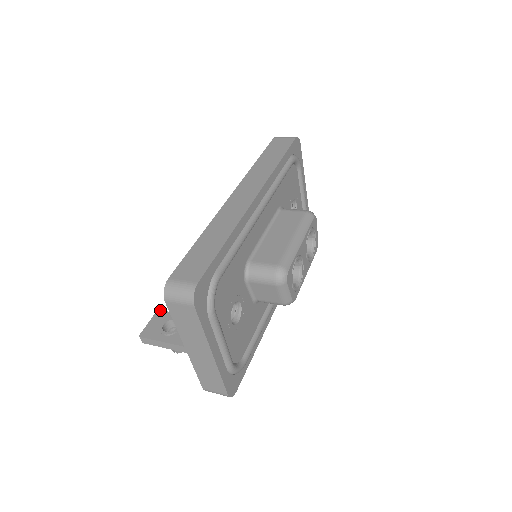
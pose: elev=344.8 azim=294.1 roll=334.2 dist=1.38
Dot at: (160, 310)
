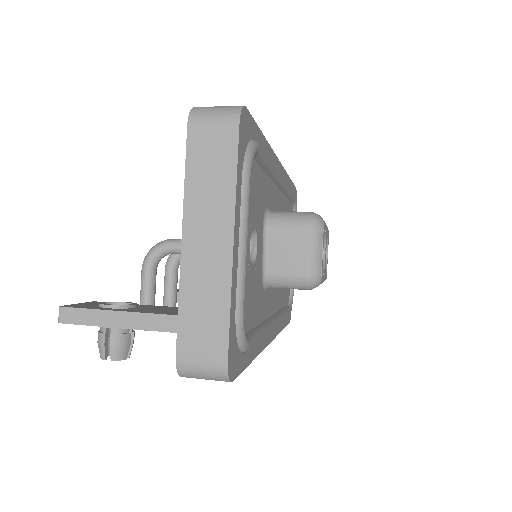
Dot at: occluded
